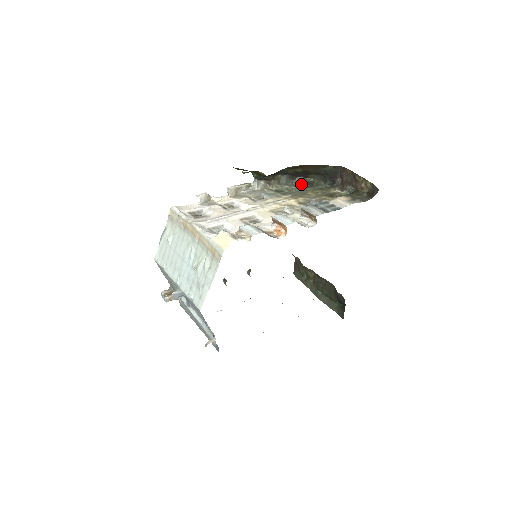
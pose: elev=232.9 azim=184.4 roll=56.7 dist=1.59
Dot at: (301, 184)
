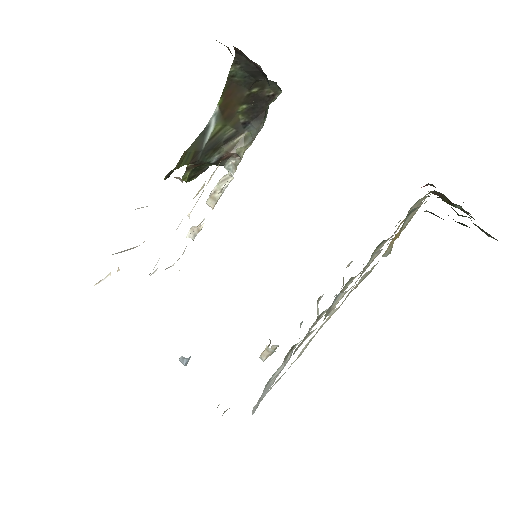
Dot at: occluded
